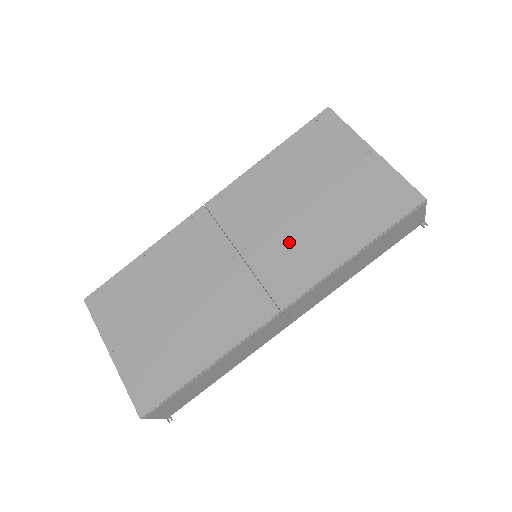
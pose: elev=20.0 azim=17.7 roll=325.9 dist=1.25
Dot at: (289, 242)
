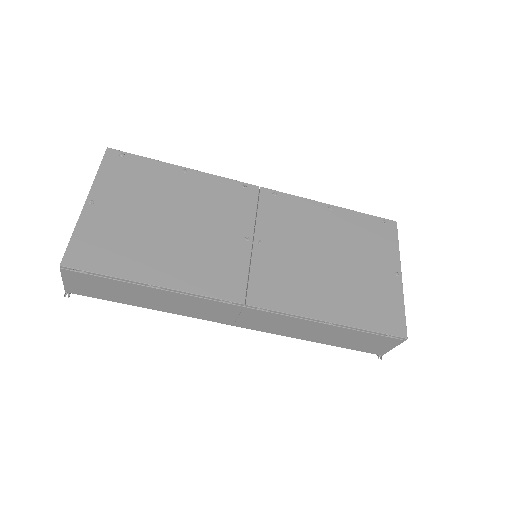
Dot at: (295, 269)
